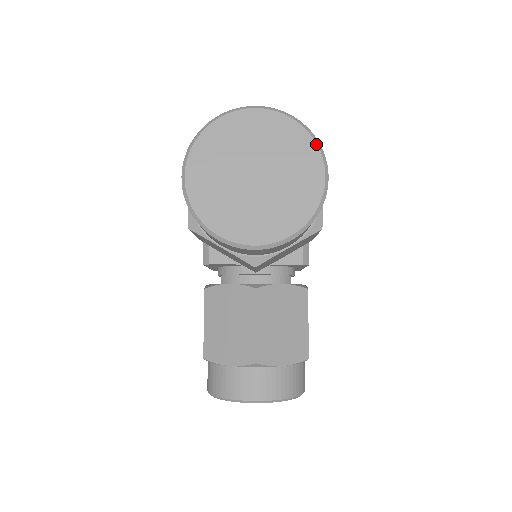
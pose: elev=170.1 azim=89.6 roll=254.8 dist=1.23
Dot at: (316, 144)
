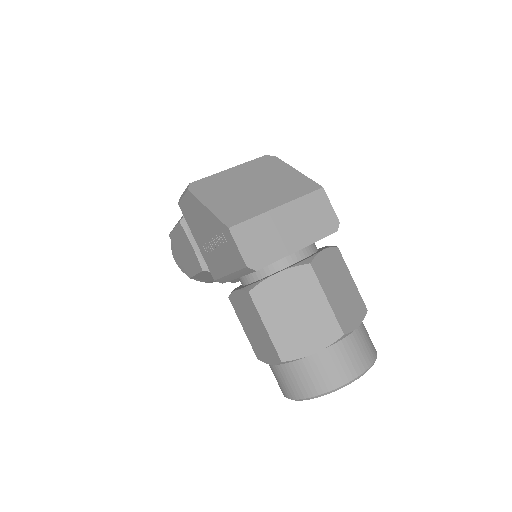
Dot at: occluded
